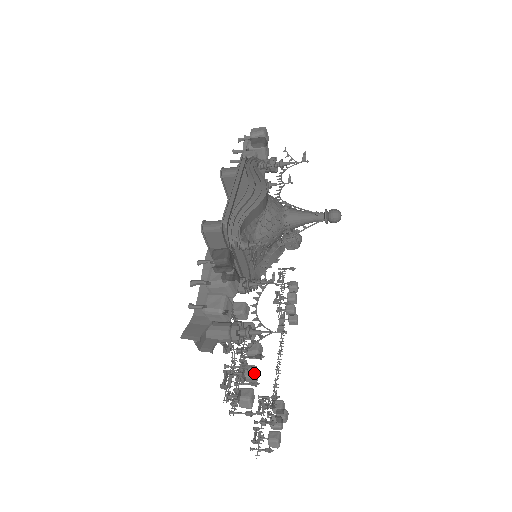
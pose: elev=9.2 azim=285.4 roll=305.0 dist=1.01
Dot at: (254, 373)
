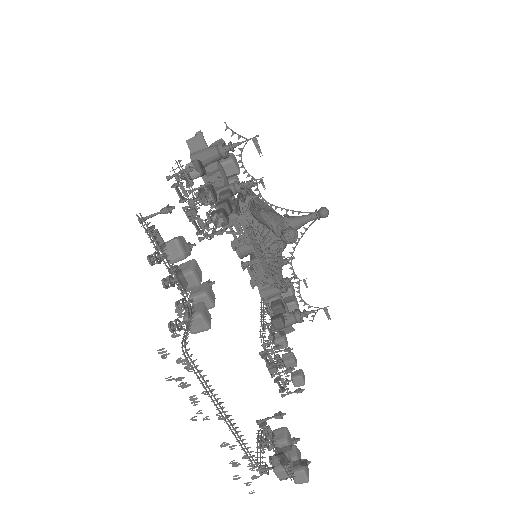
Dot at: (213, 188)
